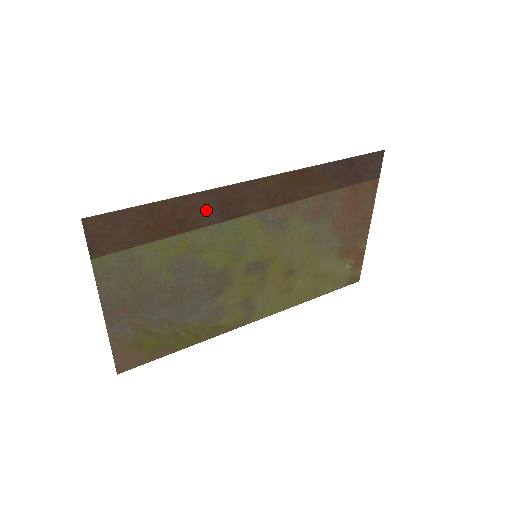
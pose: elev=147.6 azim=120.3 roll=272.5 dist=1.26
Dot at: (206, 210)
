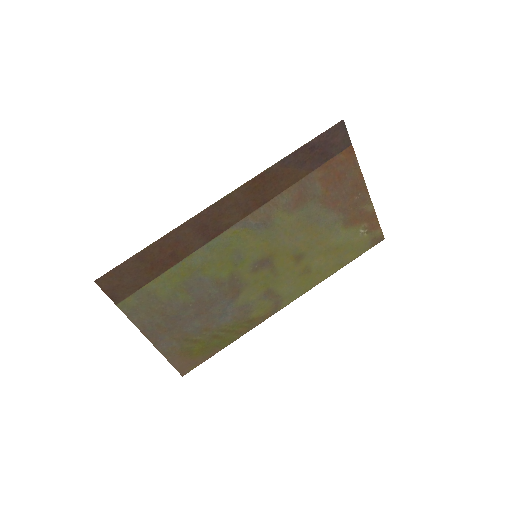
Dot at: (189, 239)
